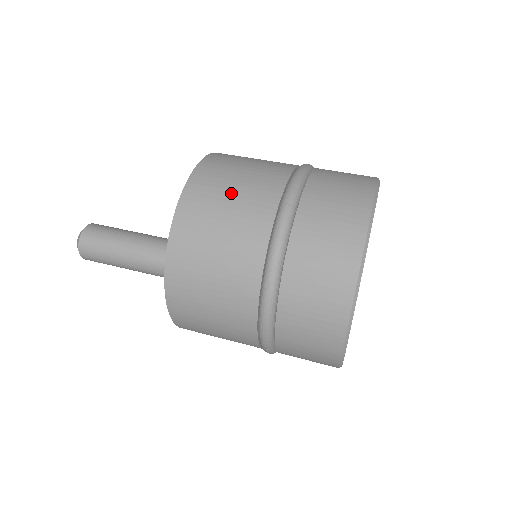
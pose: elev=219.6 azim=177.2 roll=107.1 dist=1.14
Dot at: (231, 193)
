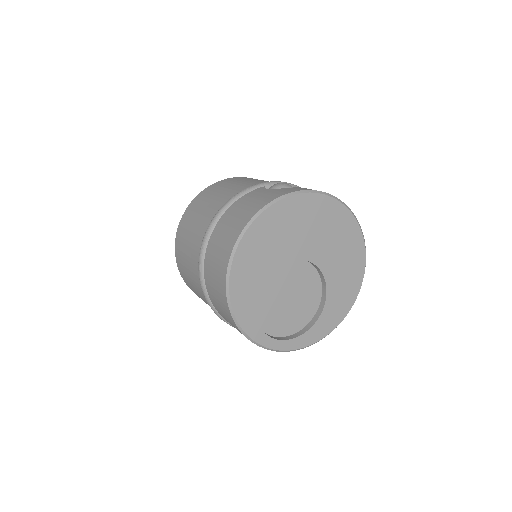
Dot at: (188, 238)
